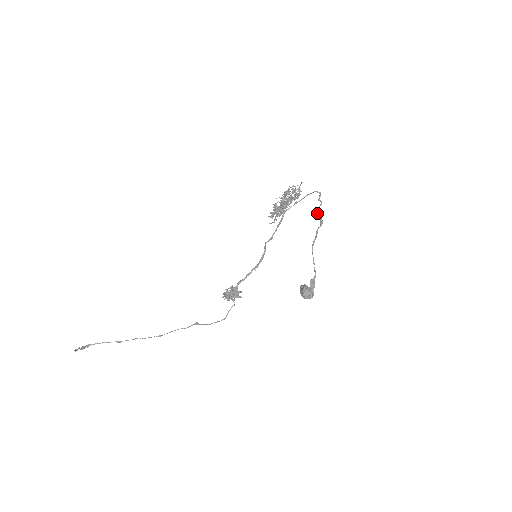
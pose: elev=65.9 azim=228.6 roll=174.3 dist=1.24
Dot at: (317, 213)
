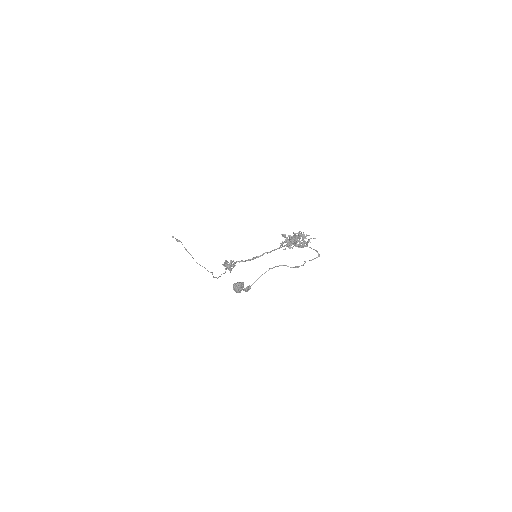
Dot at: (304, 263)
